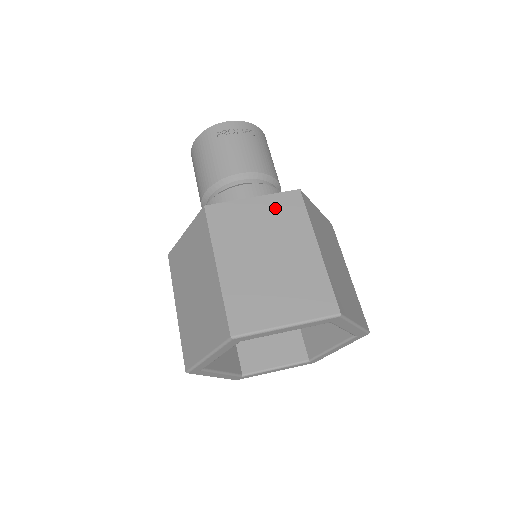
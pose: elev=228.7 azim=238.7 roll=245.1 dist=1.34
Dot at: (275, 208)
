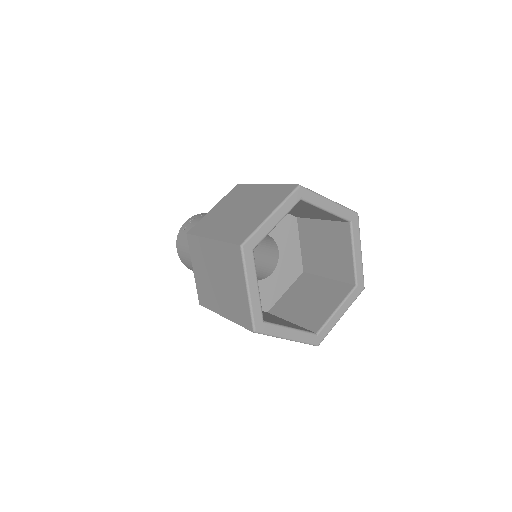
Dot at: (228, 199)
